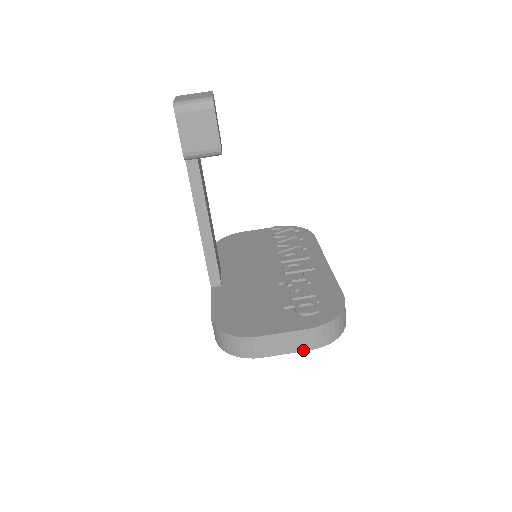
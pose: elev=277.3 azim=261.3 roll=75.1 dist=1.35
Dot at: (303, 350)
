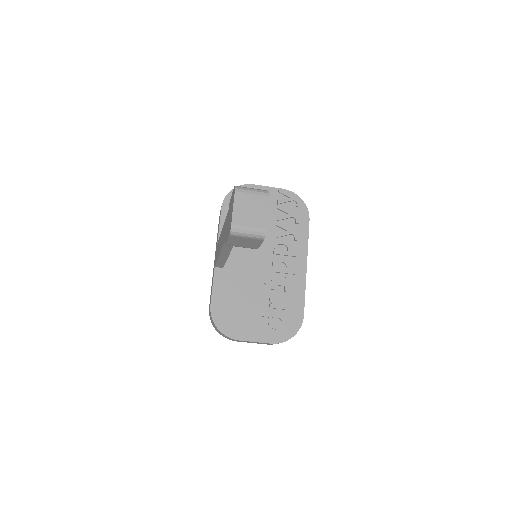
Dot at: occluded
